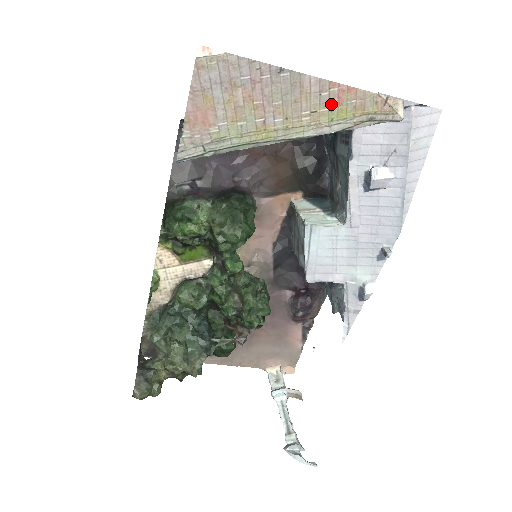
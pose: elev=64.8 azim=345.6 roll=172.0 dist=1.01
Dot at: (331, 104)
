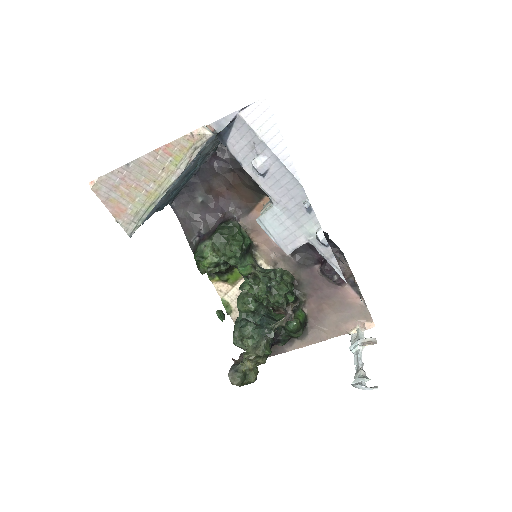
Dot at: (167, 159)
